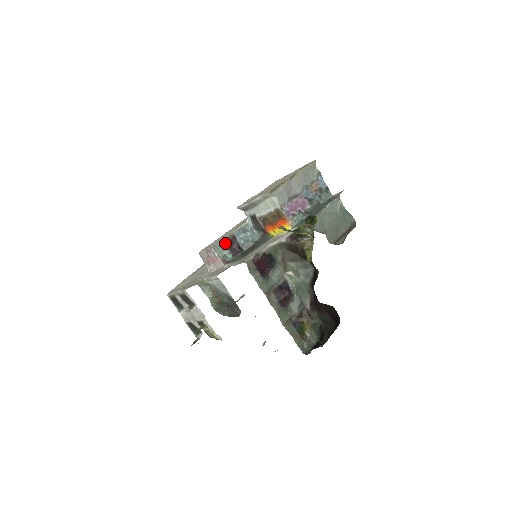
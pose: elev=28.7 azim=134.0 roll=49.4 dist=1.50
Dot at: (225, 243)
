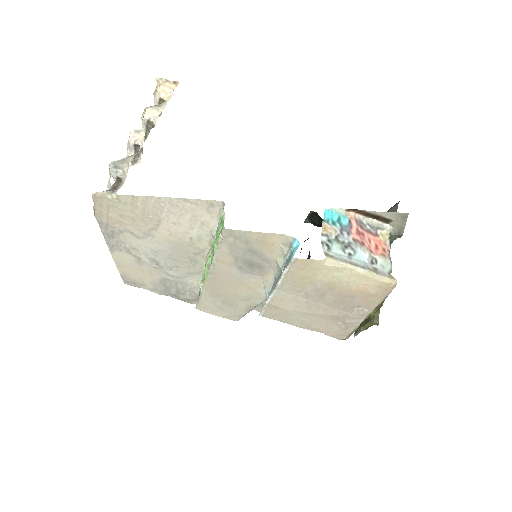
Dot at: occluded
